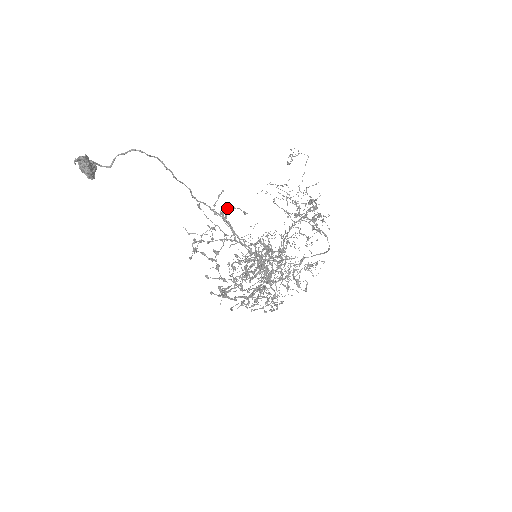
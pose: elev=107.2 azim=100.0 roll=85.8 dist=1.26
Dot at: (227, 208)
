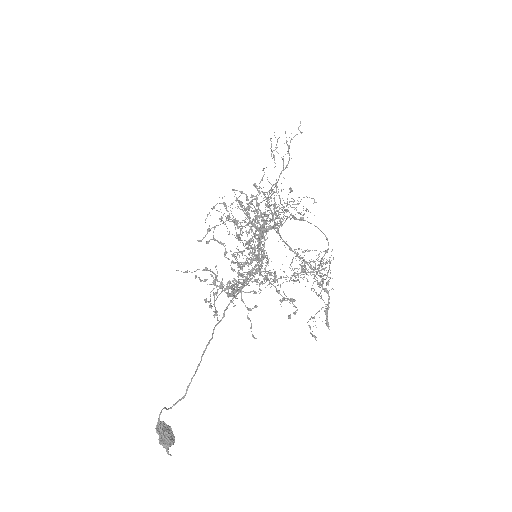
Dot at: (234, 291)
